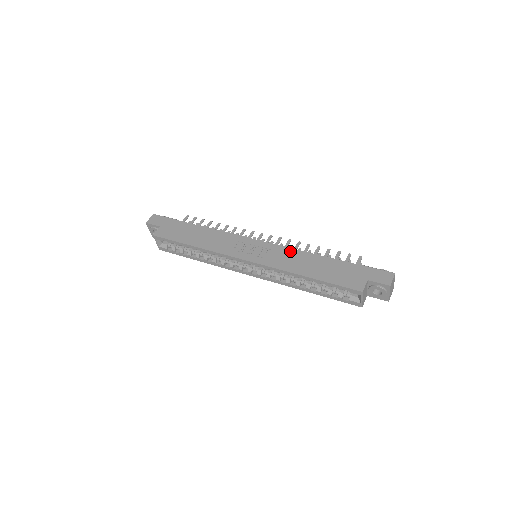
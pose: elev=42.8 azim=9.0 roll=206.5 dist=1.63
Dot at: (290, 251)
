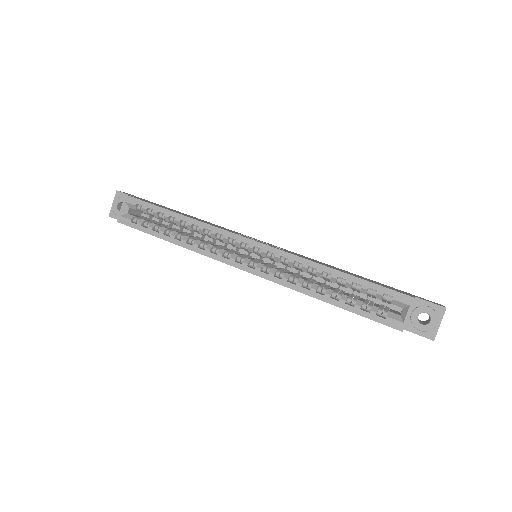
Dot at: (307, 257)
